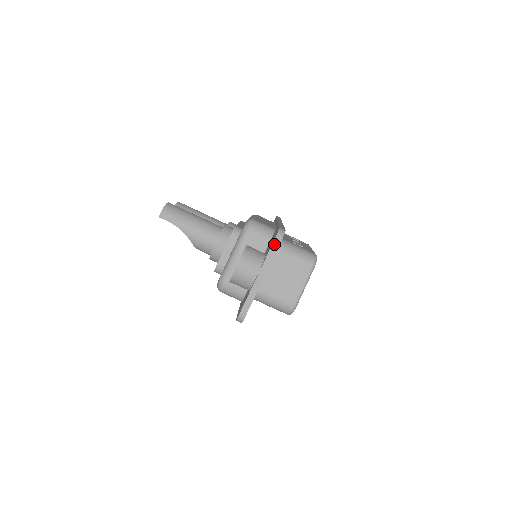
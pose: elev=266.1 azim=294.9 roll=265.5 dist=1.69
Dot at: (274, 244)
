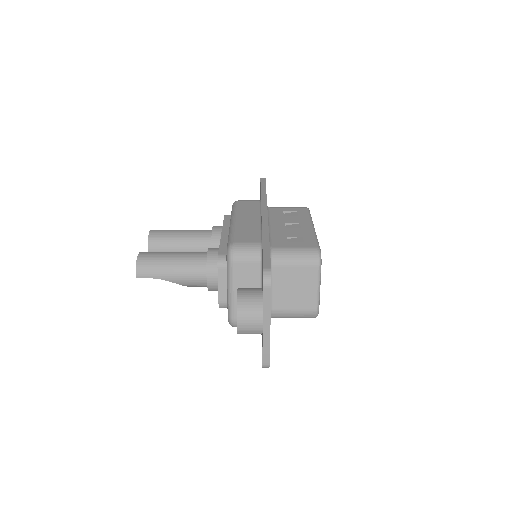
Dot at: (265, 292)
